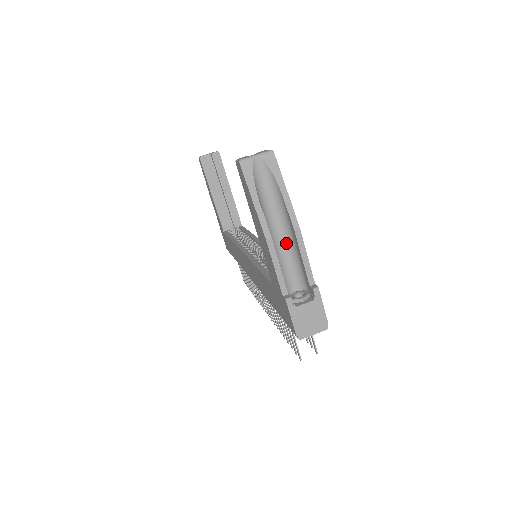
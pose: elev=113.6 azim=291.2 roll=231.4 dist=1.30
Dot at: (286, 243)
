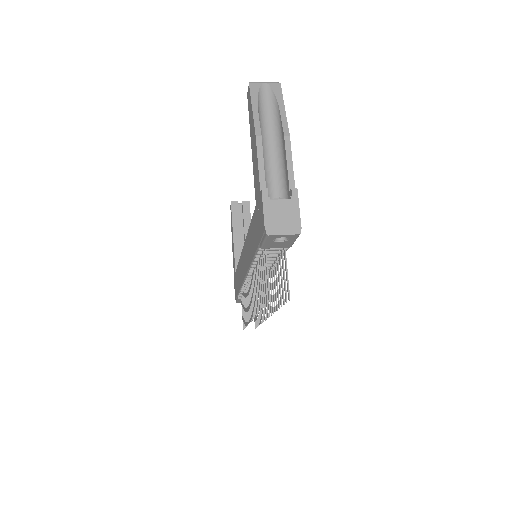
Dot at: (276, 158)
